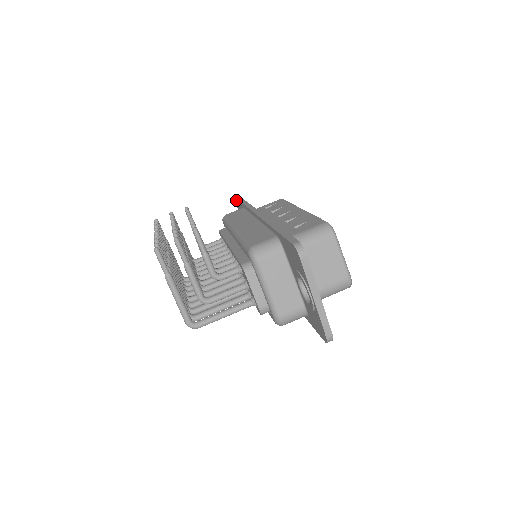
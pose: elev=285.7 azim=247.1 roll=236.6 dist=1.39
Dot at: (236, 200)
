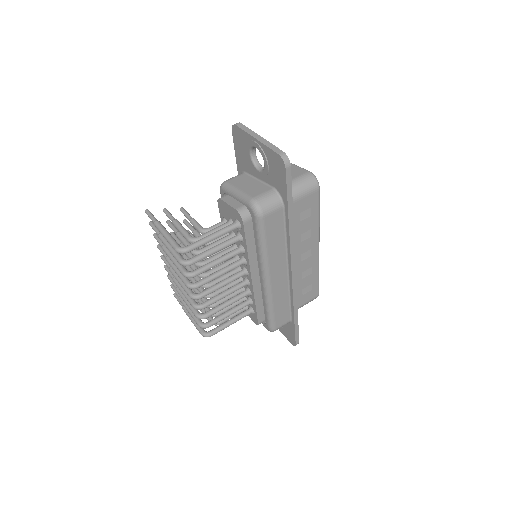
Dot at: occluded
